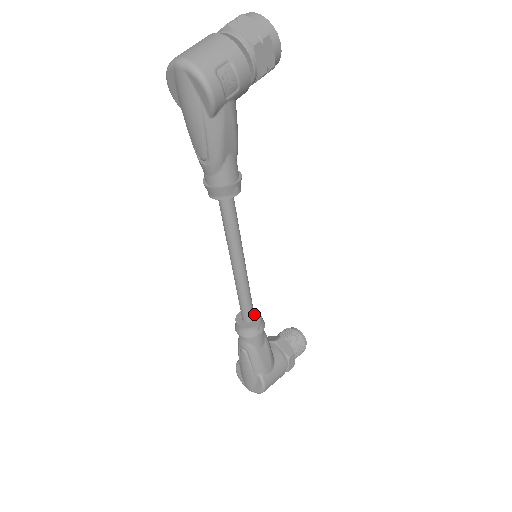
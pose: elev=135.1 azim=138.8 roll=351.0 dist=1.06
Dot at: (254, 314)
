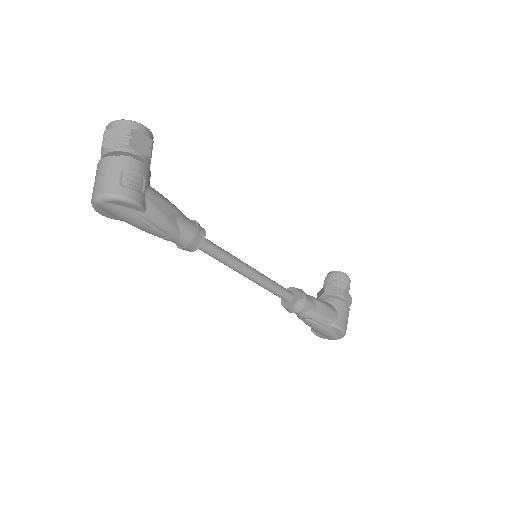
Dot at: (291, 291)
